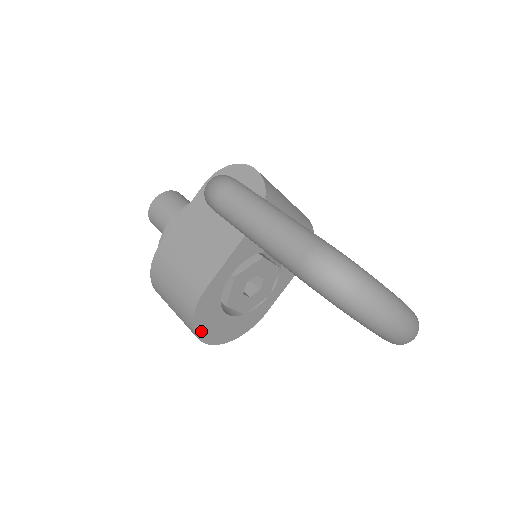
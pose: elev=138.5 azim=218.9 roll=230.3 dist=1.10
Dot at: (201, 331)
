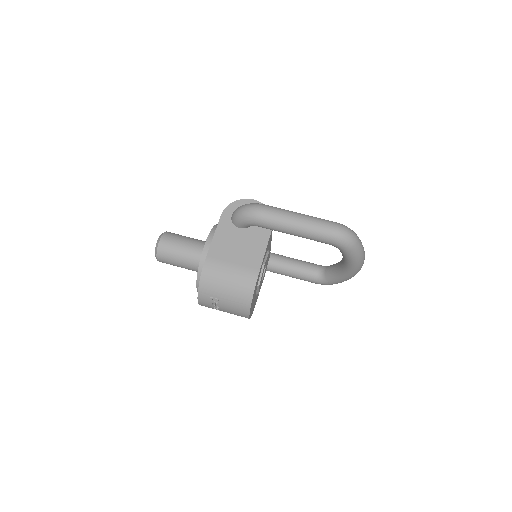
Dot at: (251, 306)
